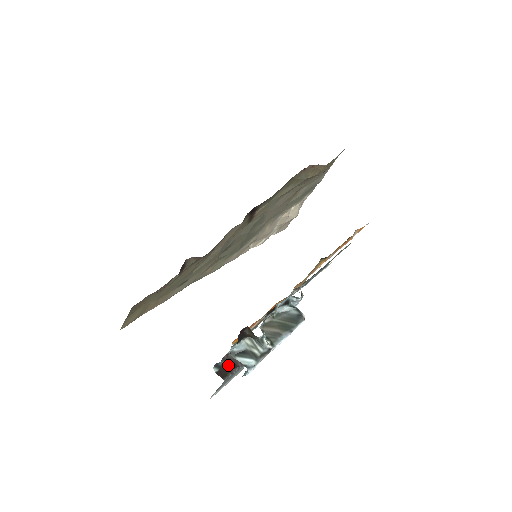
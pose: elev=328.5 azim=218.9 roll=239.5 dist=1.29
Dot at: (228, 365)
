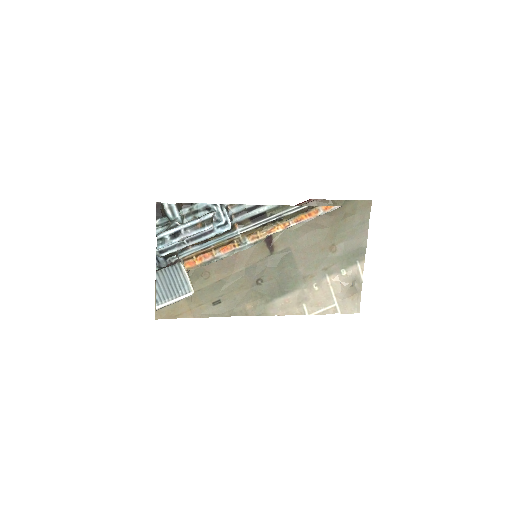
Dot at: (167, 266)
